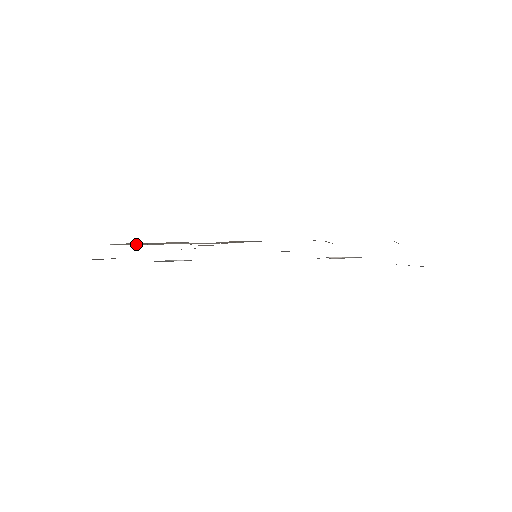
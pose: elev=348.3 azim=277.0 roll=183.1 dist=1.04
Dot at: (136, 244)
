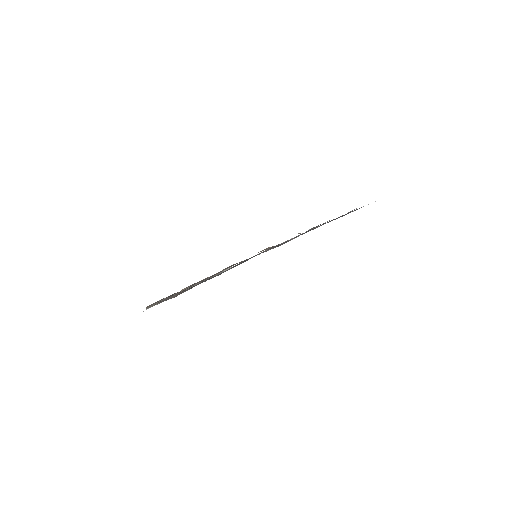
Dot at: occluded
